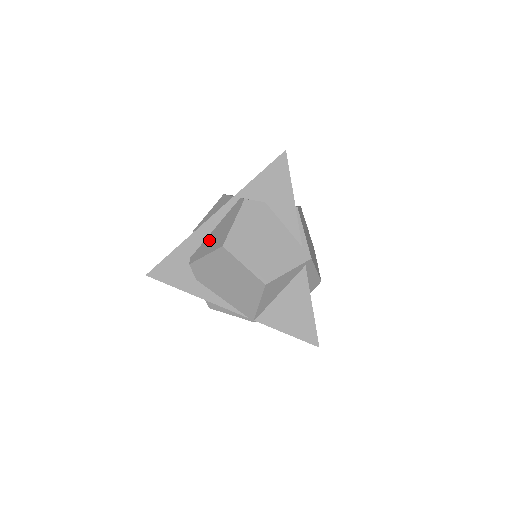
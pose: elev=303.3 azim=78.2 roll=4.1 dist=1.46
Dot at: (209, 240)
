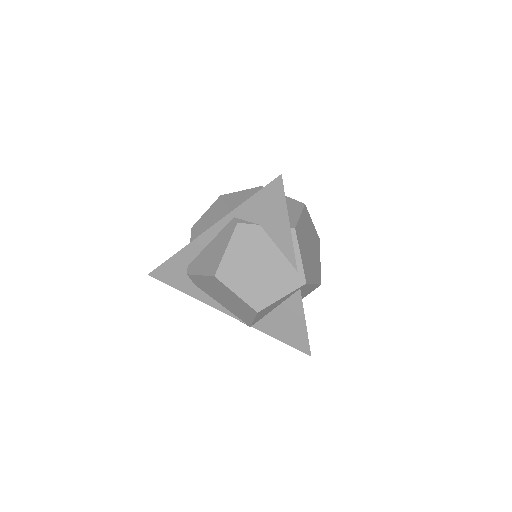
Dot at: (204, 256)
